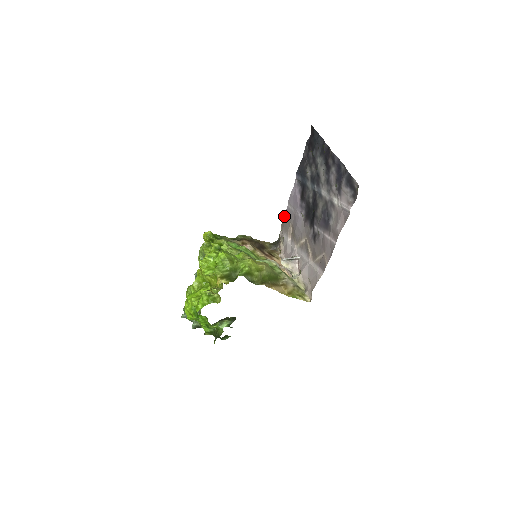
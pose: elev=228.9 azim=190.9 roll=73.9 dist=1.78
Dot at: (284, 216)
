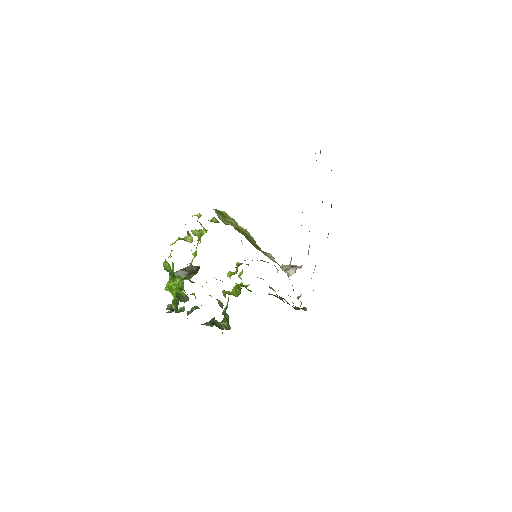
Dot at: occluded
